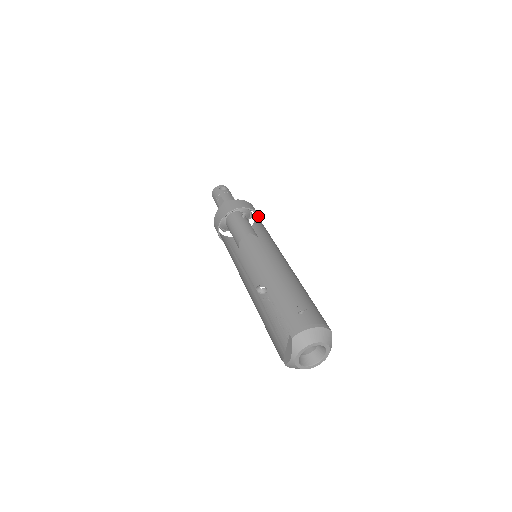
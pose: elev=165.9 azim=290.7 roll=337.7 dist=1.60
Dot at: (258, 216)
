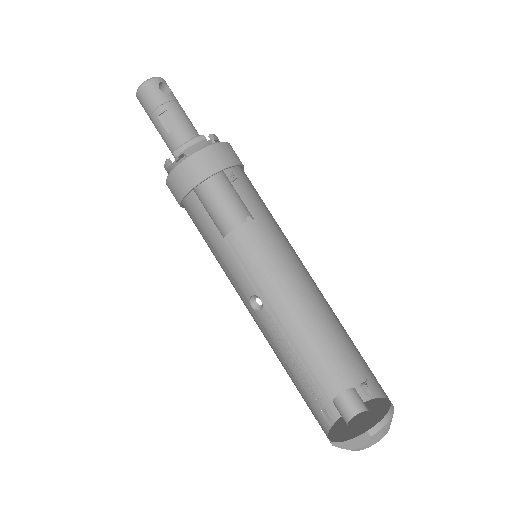
Dot at: (242, 171)
